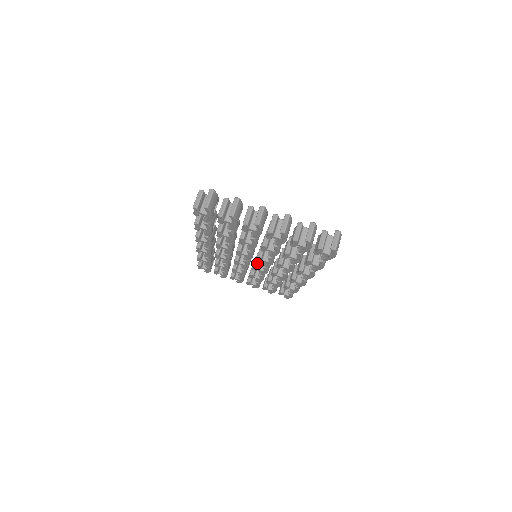
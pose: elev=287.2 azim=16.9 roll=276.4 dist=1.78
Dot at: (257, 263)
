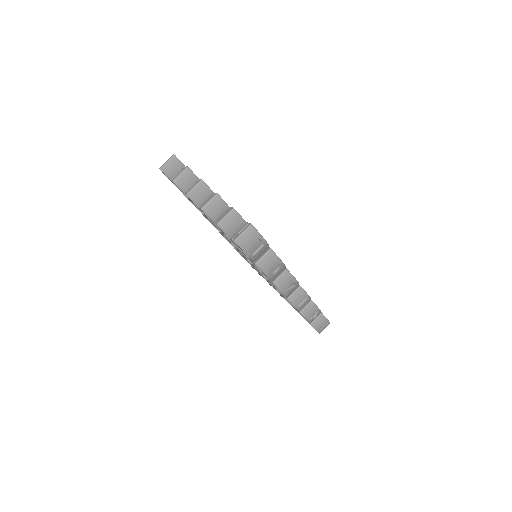
Dot at: occluded
